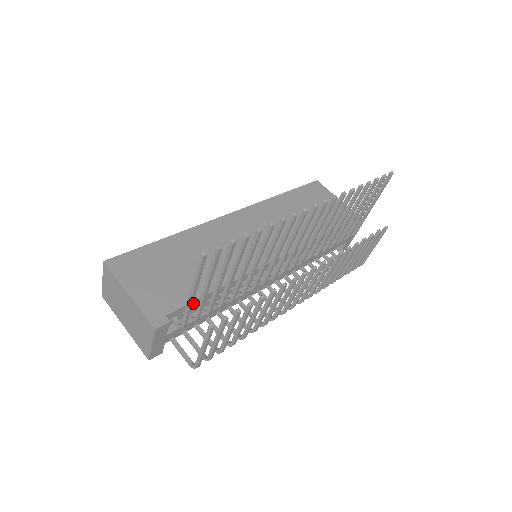
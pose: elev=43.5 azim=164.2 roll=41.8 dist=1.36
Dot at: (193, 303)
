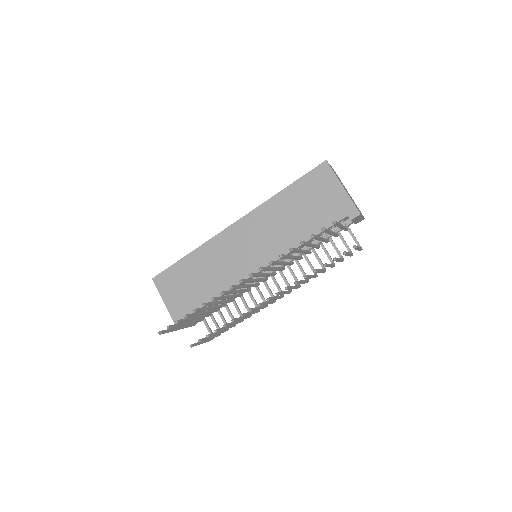
Dot at: occluded
